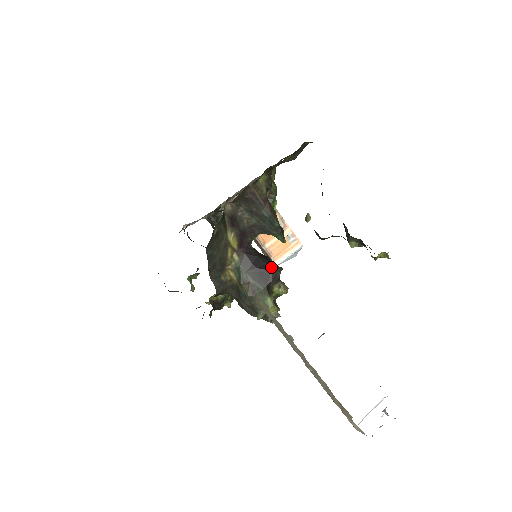
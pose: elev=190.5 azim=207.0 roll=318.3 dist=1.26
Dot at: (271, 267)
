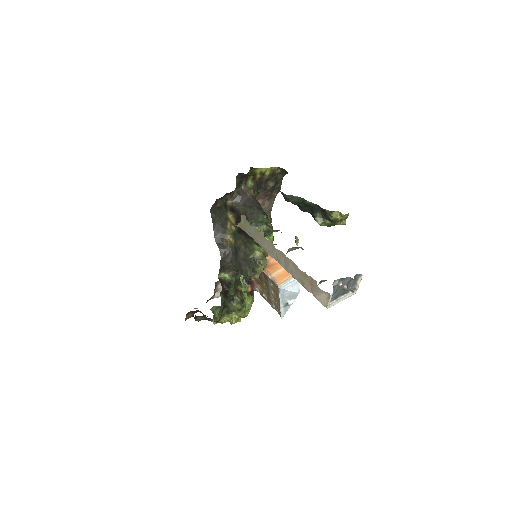
Dot at: occluded
